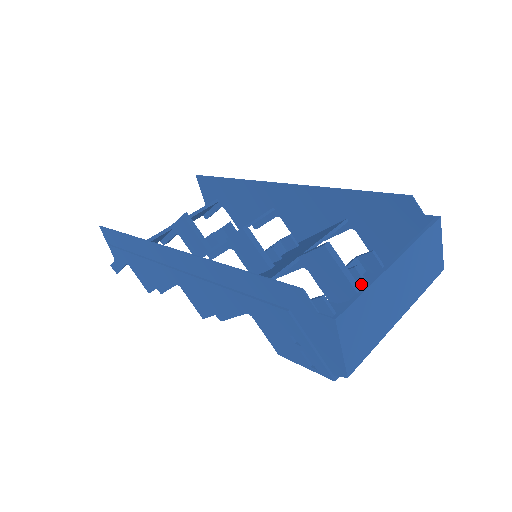
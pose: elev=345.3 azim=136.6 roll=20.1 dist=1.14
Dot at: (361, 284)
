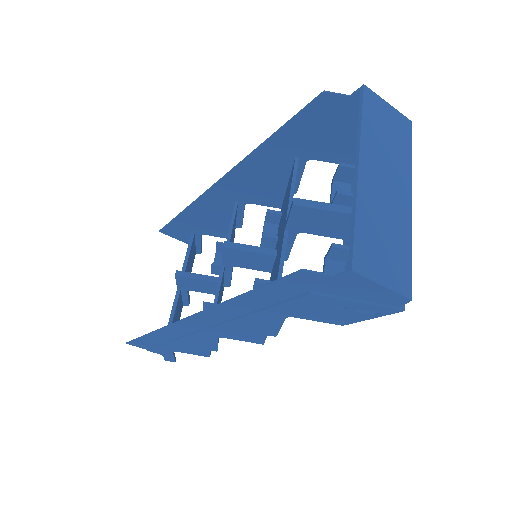
Dot at: occluded
